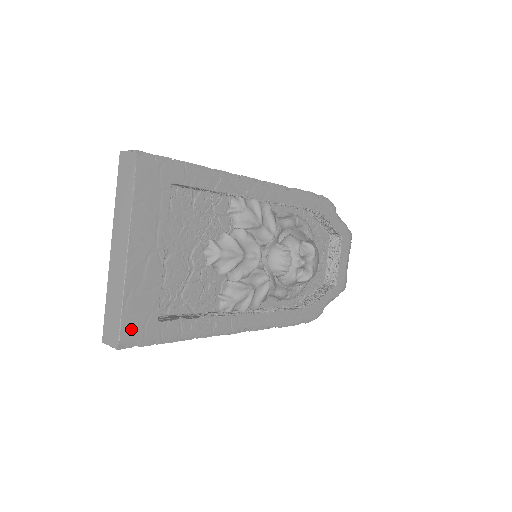
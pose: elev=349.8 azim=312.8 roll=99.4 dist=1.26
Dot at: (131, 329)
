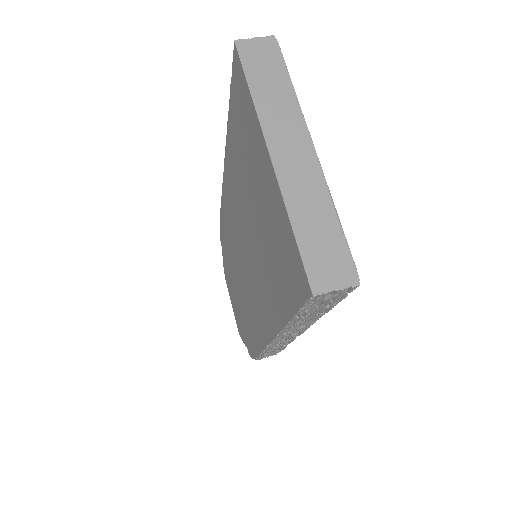
Dot at: occluded
